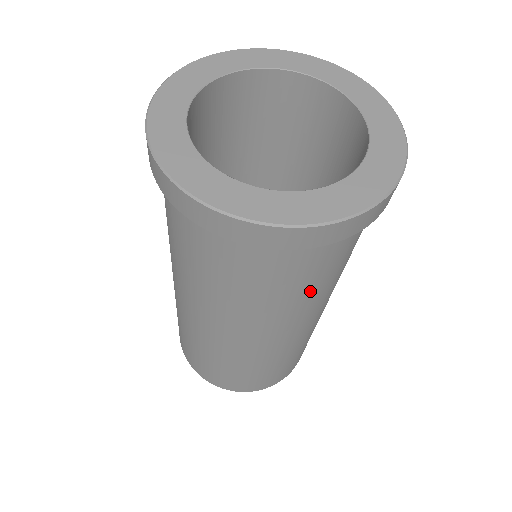
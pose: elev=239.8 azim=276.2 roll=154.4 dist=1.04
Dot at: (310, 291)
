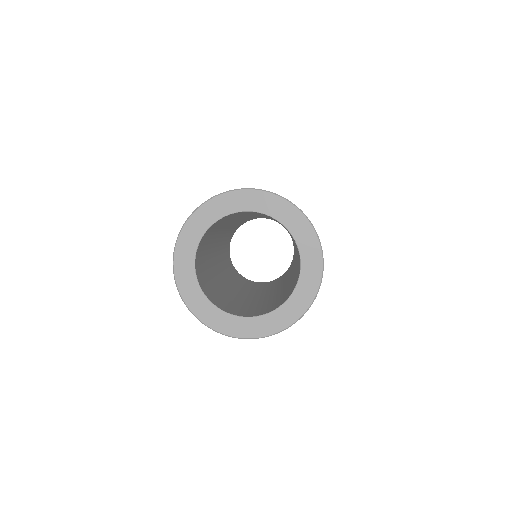
Dot at: occluded
